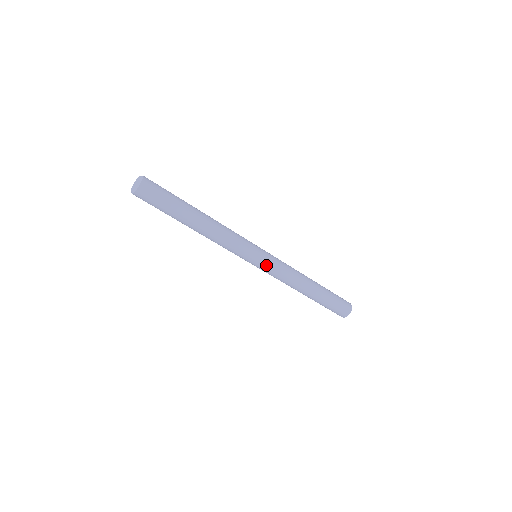
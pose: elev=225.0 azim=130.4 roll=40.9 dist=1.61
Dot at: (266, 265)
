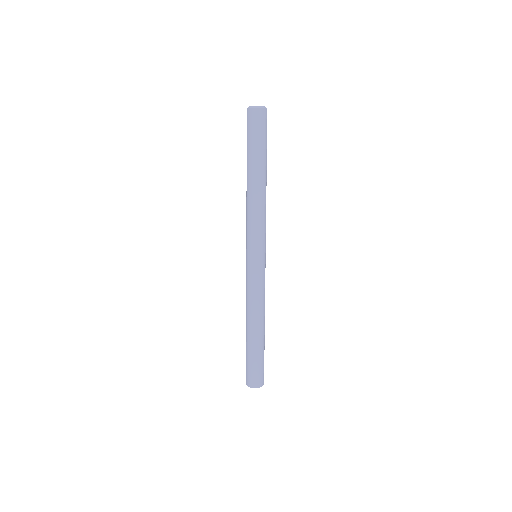
Dot at: (263, 268)
